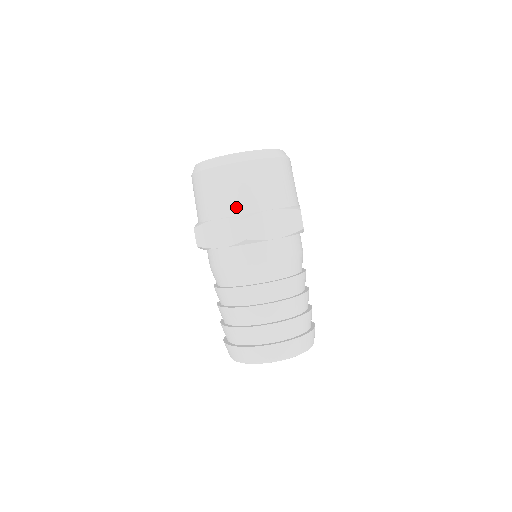
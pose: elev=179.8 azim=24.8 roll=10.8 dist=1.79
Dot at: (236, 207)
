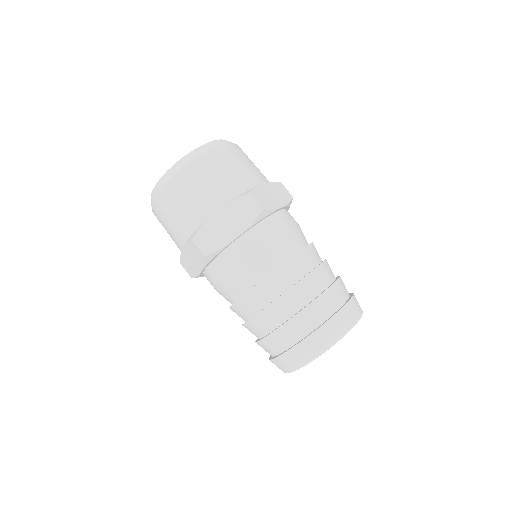
Dot at: (232, 189)
